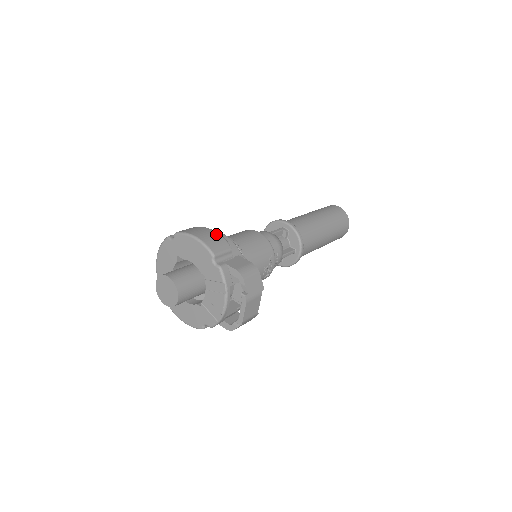
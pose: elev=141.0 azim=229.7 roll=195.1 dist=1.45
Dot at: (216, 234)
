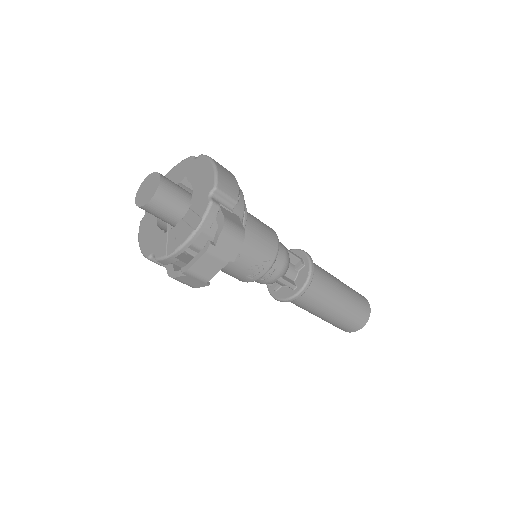
Dot at: (235, 181)
